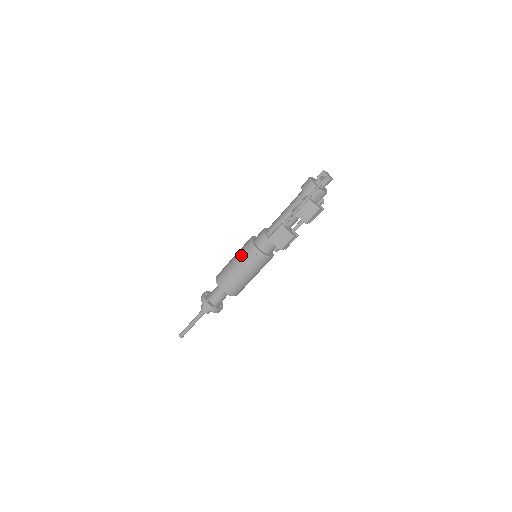
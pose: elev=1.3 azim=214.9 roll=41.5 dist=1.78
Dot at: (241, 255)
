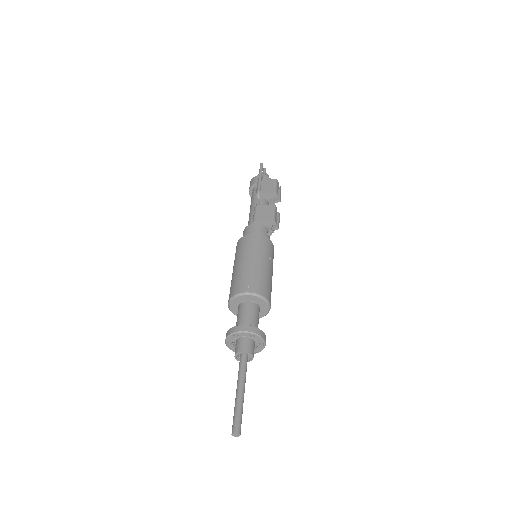
Dot at: (238, 253)
